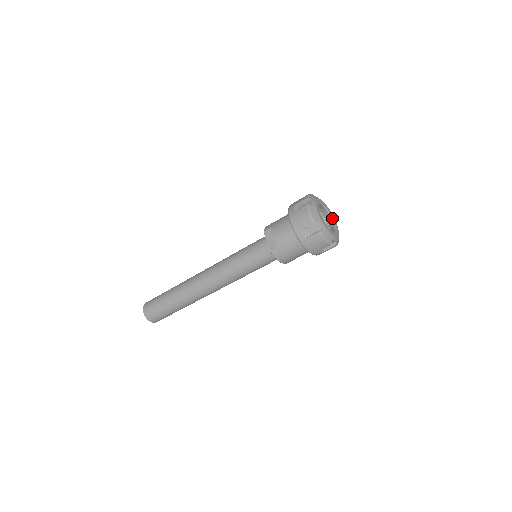
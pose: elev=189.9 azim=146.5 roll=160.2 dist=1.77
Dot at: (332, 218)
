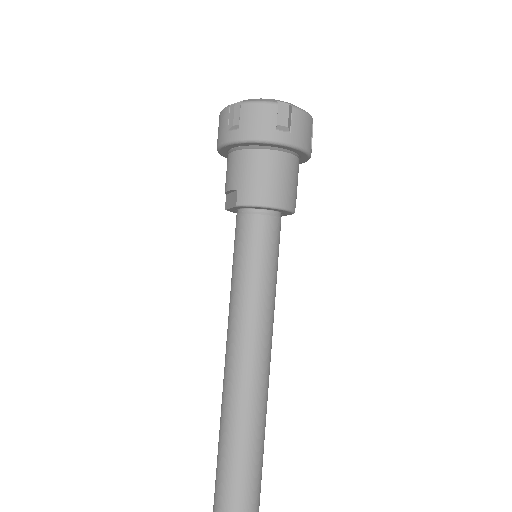
Dot at: occluded
